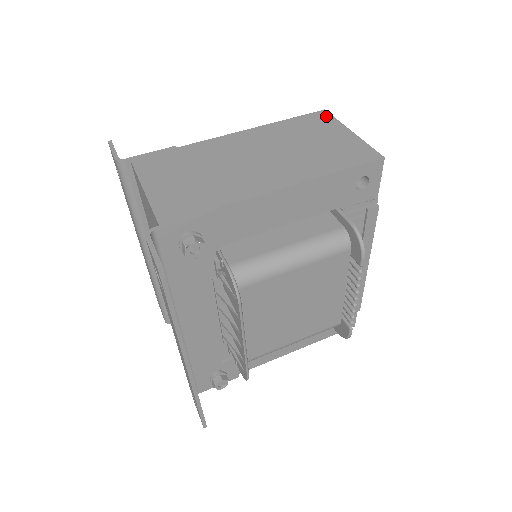
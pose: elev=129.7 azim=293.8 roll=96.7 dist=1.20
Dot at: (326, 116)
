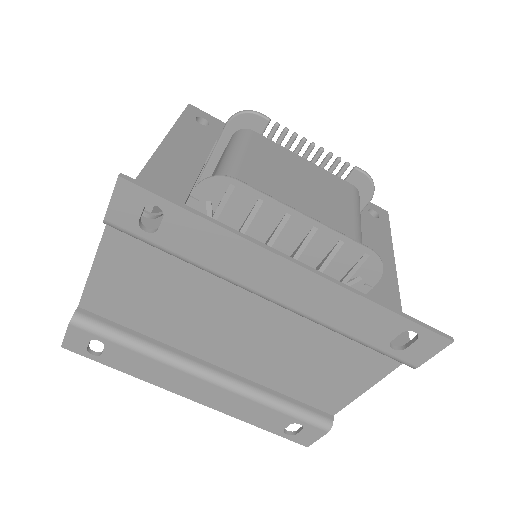
Dot at: occluded
